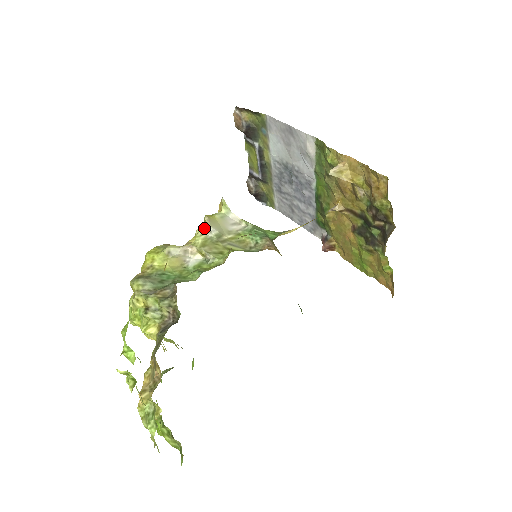
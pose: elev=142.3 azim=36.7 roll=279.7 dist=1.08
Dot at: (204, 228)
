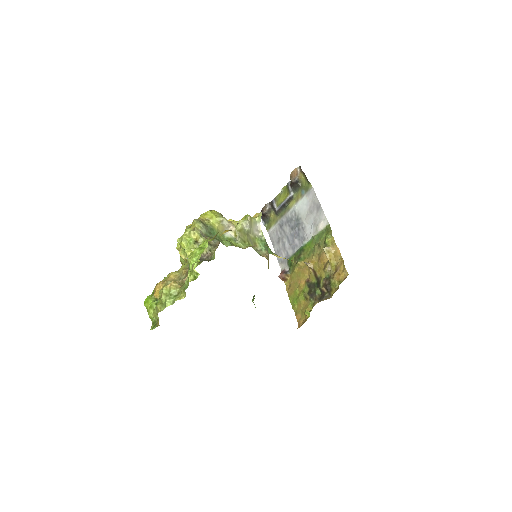
Dot at: (246, 222)
